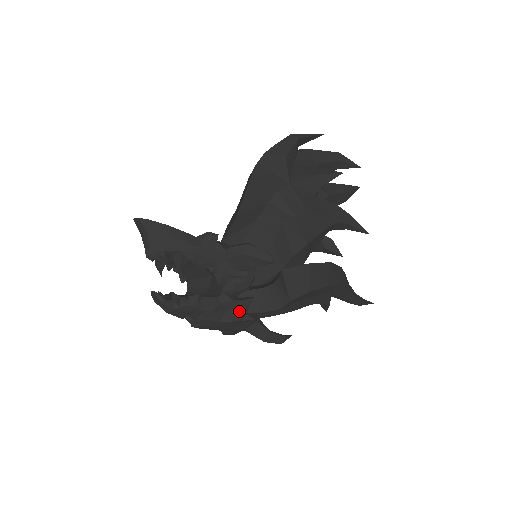
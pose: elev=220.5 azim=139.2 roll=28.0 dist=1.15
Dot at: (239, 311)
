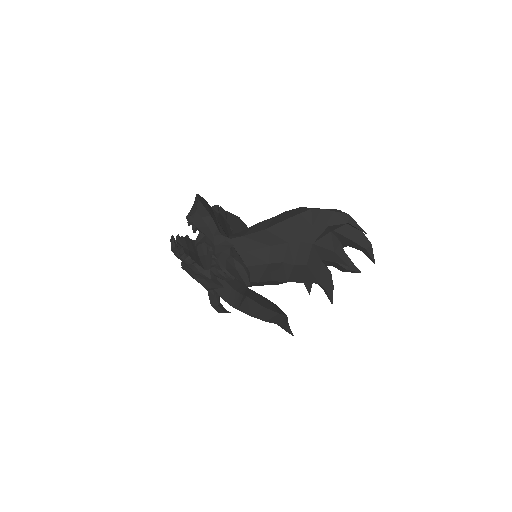
Dot at: (209, 286)
